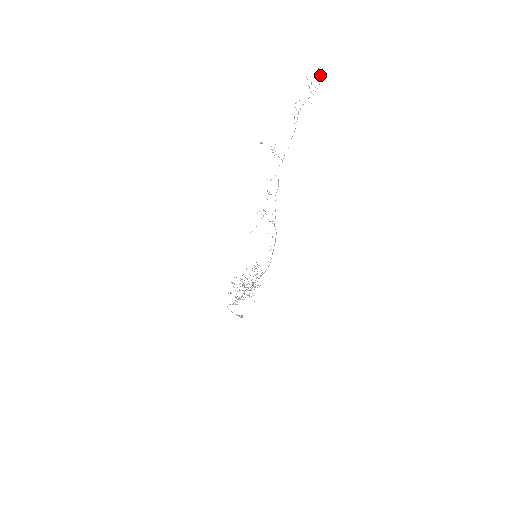
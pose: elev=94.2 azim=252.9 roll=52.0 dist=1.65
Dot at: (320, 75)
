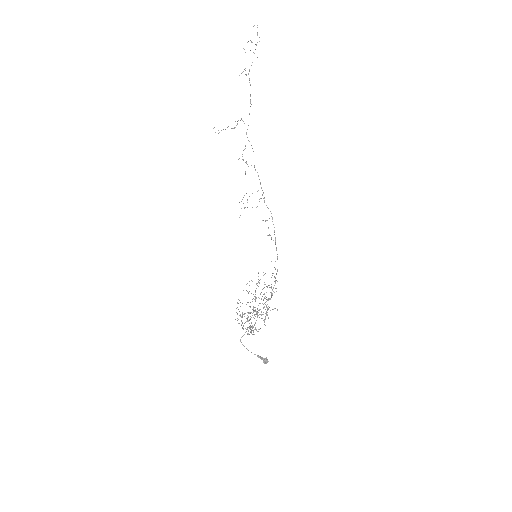
Dot at: (257, 32)
